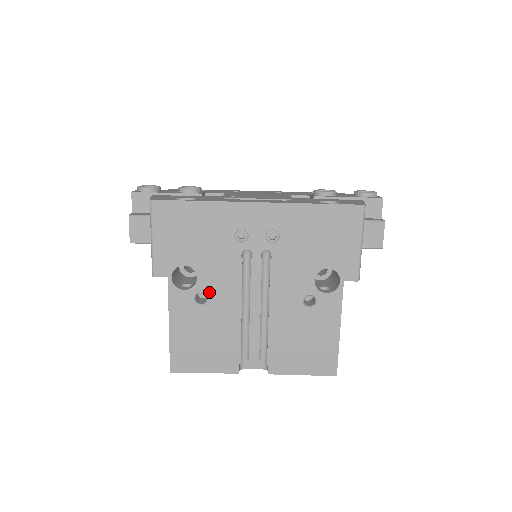
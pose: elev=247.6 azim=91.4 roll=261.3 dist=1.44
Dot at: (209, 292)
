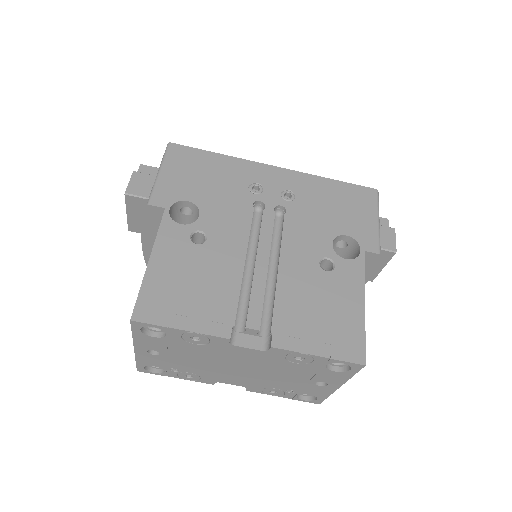
Dot at: (210, 232)
